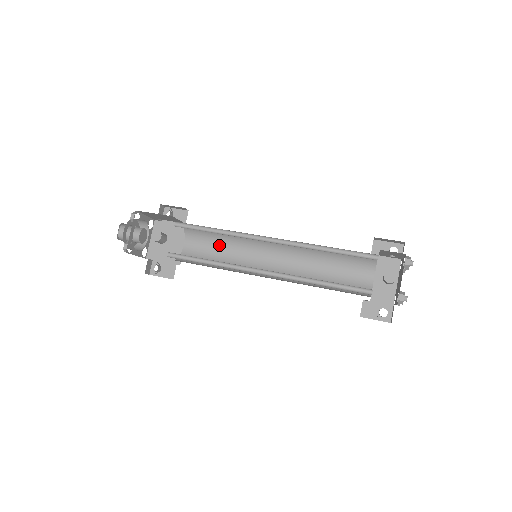
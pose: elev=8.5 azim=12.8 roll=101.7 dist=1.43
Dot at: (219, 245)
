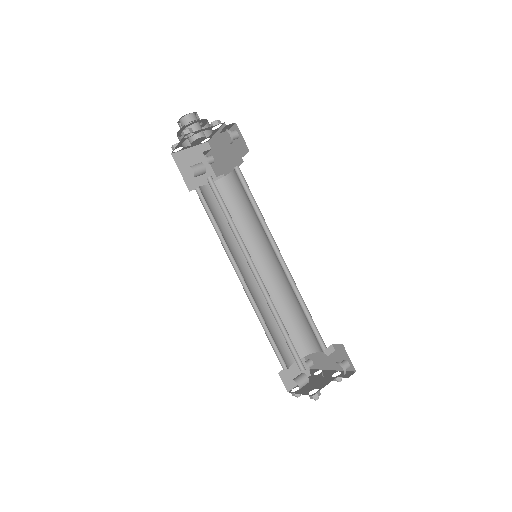
Dot at: occluded
